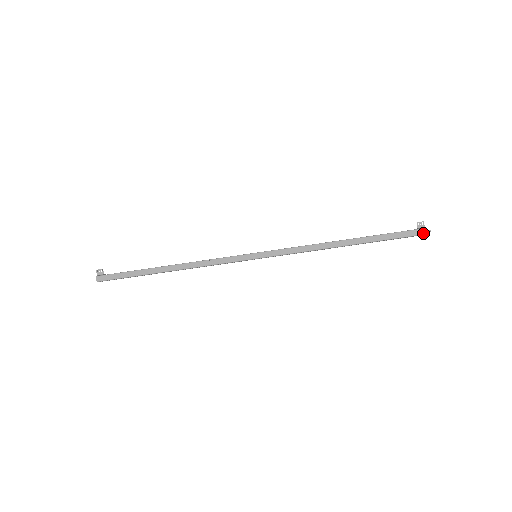
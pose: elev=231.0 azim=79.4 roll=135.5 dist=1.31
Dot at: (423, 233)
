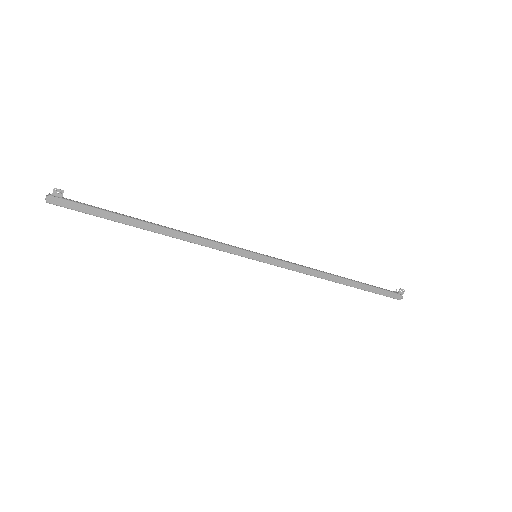
Dot at: (398, 298)
